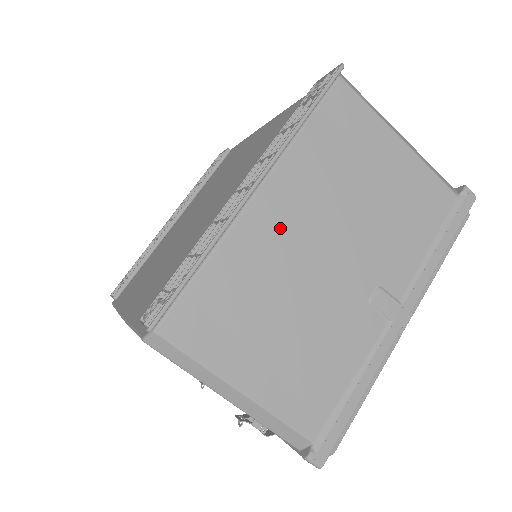
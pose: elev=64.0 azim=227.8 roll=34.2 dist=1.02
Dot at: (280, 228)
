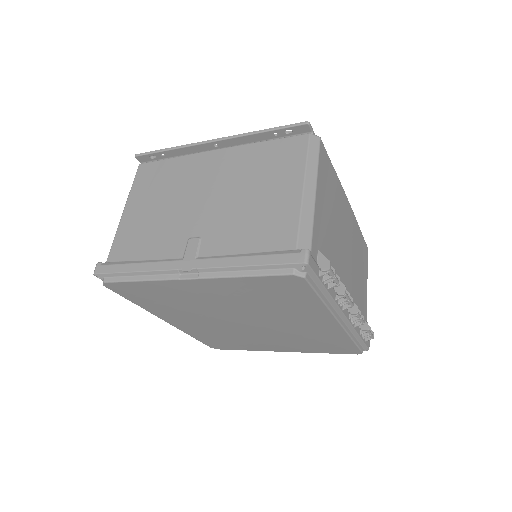
Dot at: (205, 170)
